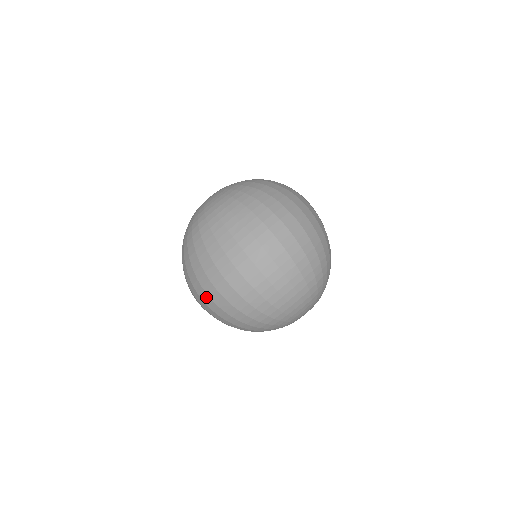
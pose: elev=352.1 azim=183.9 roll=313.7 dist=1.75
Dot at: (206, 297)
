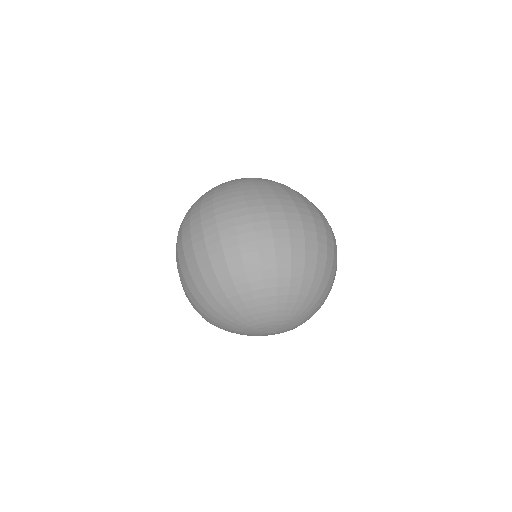
Dot at: (245, 217)
